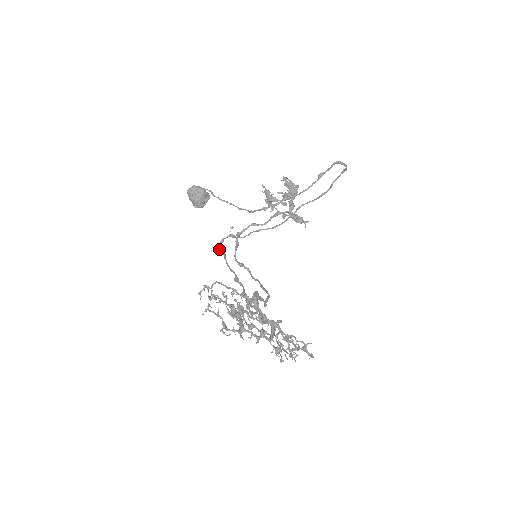
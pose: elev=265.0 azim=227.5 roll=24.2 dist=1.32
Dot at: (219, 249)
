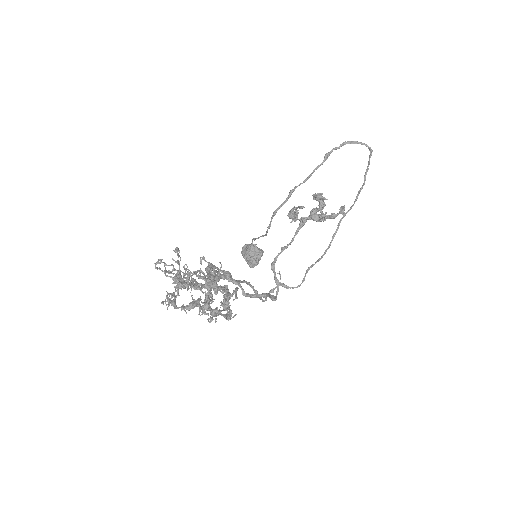
Dot at: (265, 298)
